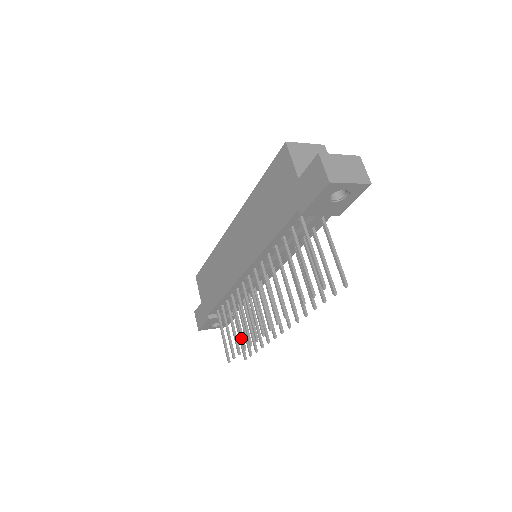
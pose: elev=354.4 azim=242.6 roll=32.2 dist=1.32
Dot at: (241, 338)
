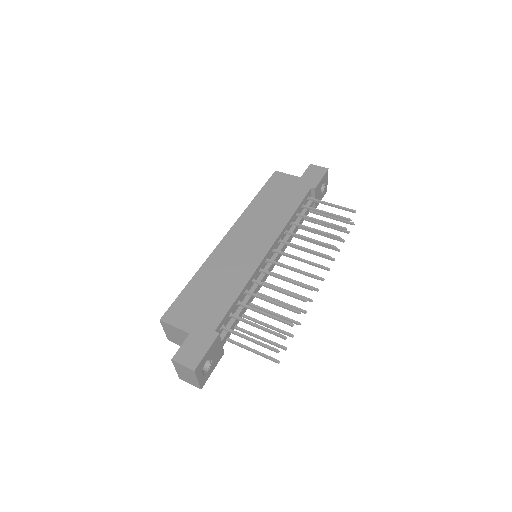
Dot at: (288, 306)
